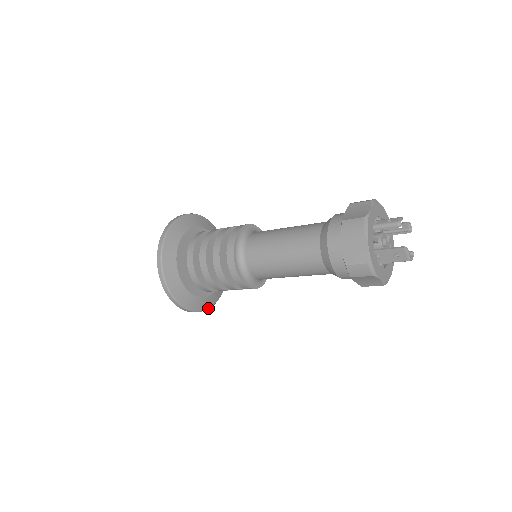
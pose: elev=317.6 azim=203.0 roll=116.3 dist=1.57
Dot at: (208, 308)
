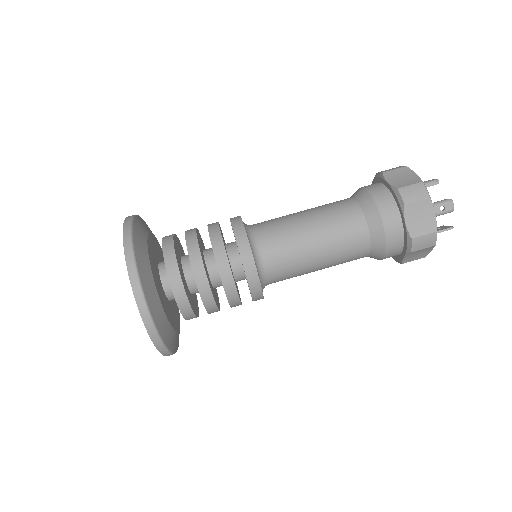
Dot at: occluded
